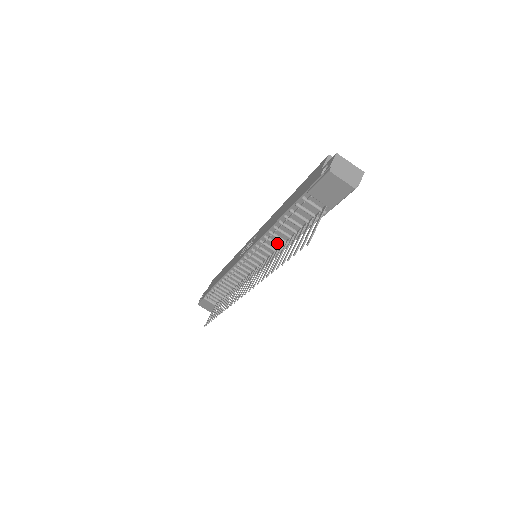
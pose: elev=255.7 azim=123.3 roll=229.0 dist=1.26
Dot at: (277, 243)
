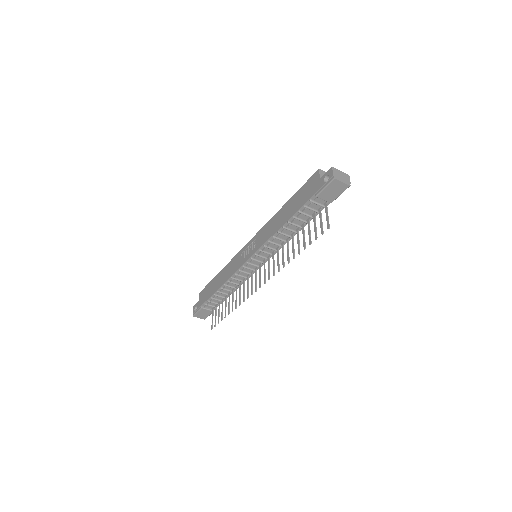
Dot at: (282, 239)
